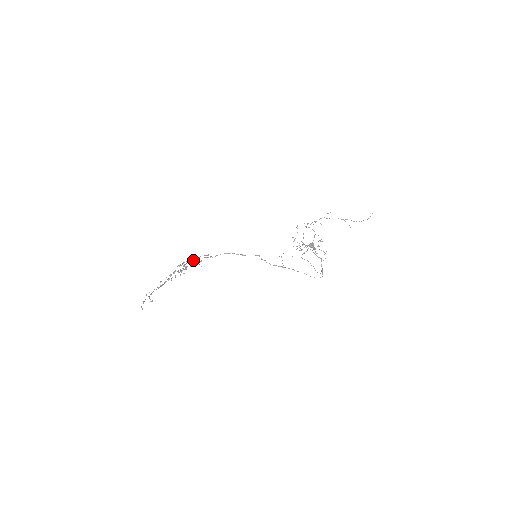
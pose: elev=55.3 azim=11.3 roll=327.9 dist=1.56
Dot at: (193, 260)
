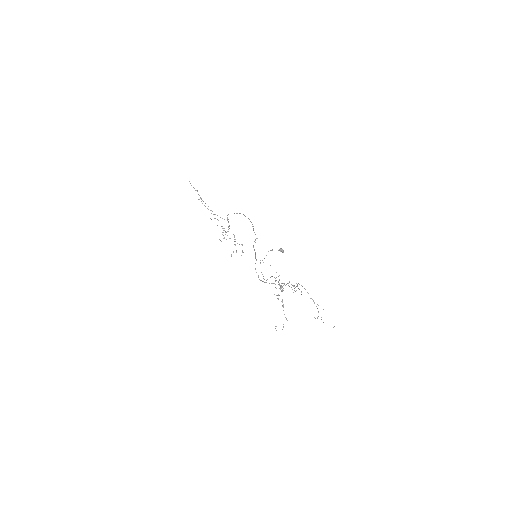
Dot at: occluded
